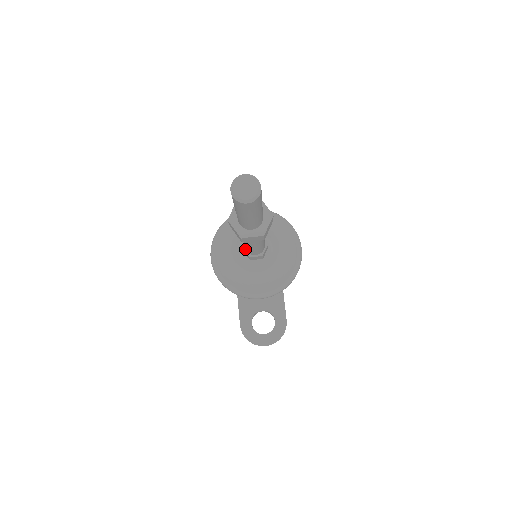
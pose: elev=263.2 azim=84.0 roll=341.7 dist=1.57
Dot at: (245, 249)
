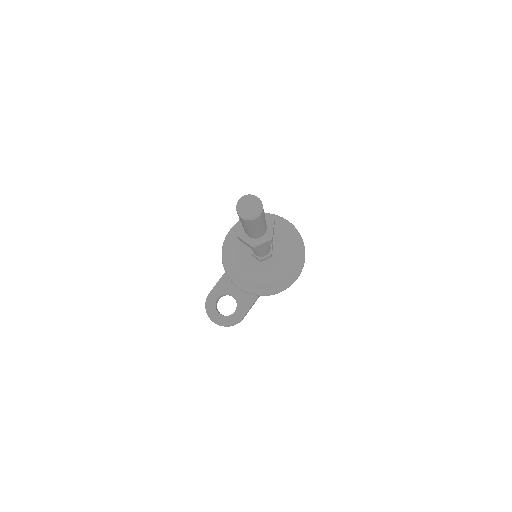
Dot at: occluded
